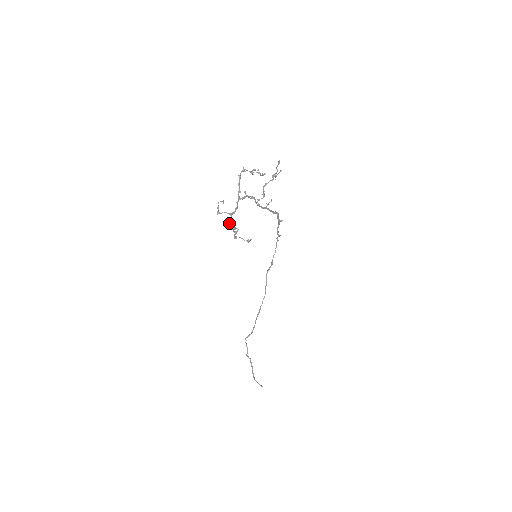
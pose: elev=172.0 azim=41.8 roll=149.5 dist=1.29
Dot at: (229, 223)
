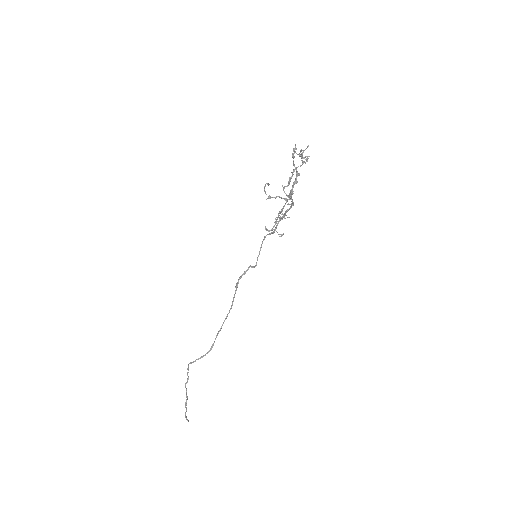
Dot at: (281, 211)
